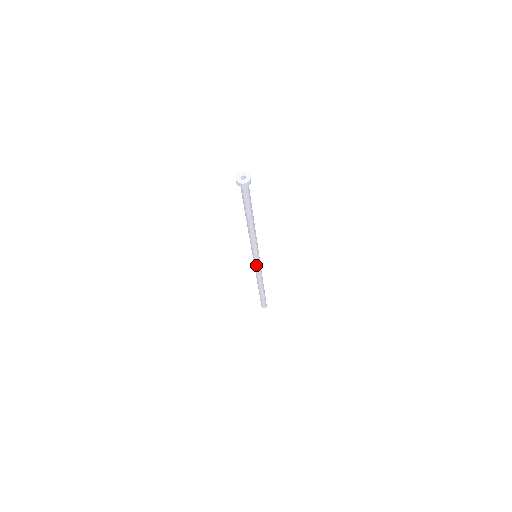
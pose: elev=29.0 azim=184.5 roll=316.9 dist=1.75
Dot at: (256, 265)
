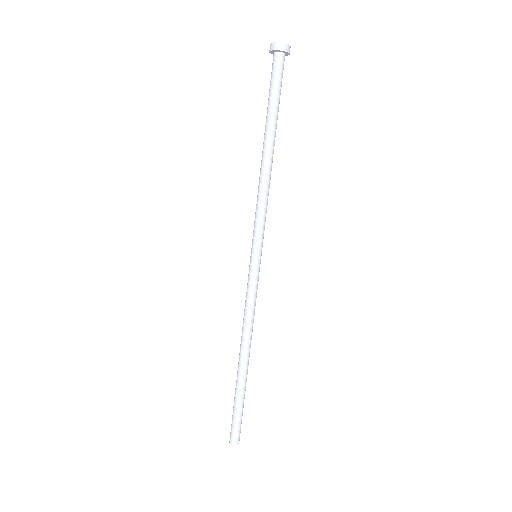
Dot at: (250, 278)
